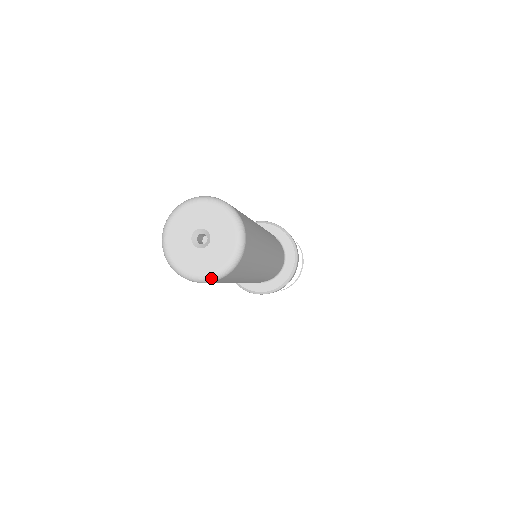
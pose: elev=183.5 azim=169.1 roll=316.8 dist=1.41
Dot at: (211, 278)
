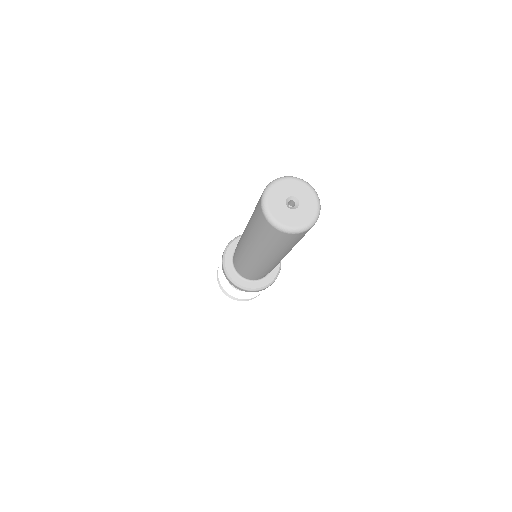
Dot at: (312, 223)
